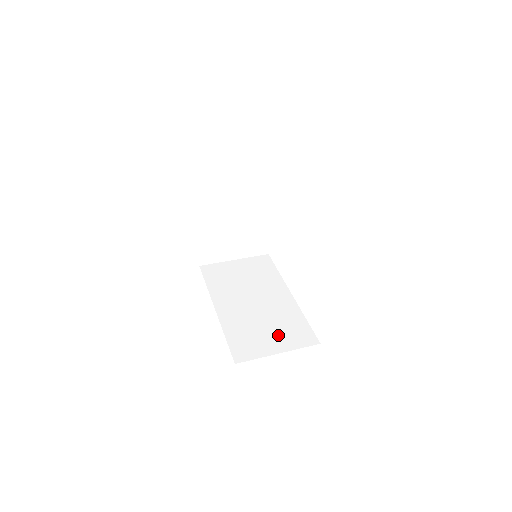
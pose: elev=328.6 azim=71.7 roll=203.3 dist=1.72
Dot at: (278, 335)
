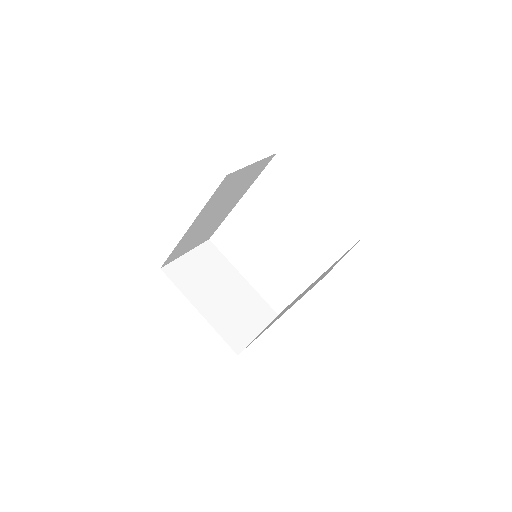
Dot at: occluded
